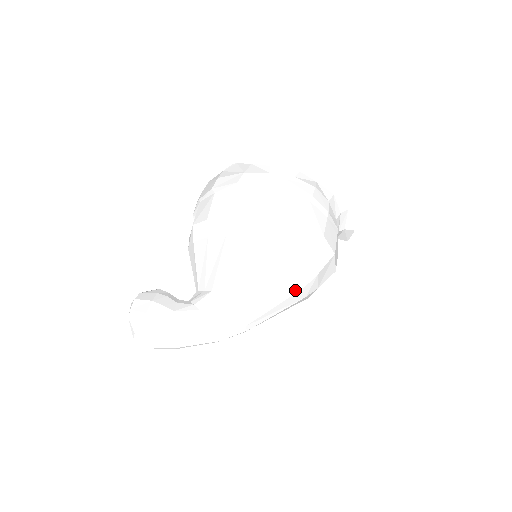
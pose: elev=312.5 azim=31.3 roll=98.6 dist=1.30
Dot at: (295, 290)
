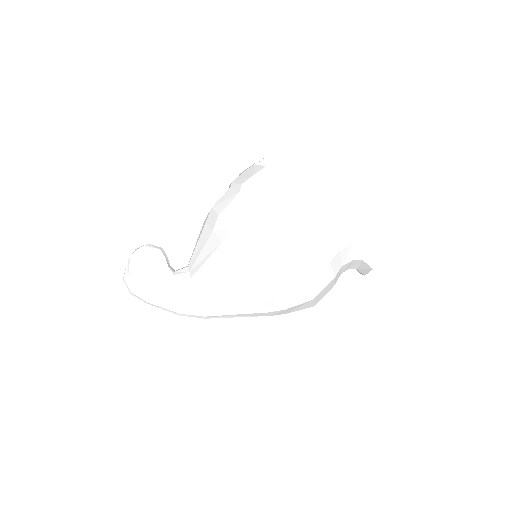
Dot at: (259, 311)
